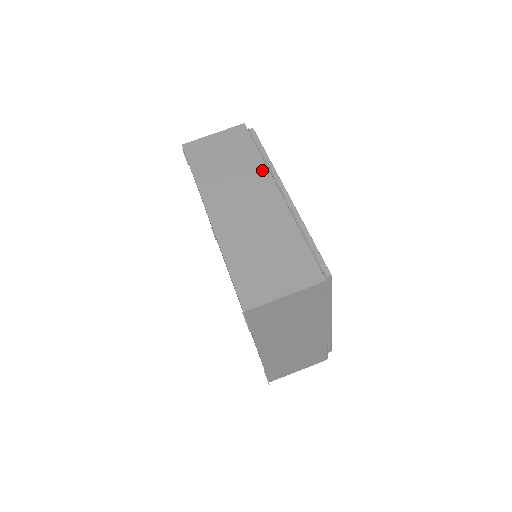
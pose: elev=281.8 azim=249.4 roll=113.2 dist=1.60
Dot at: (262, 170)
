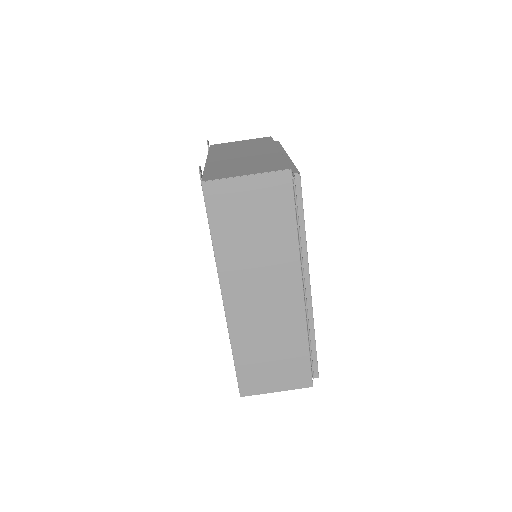
Dot at: (293, 258)
